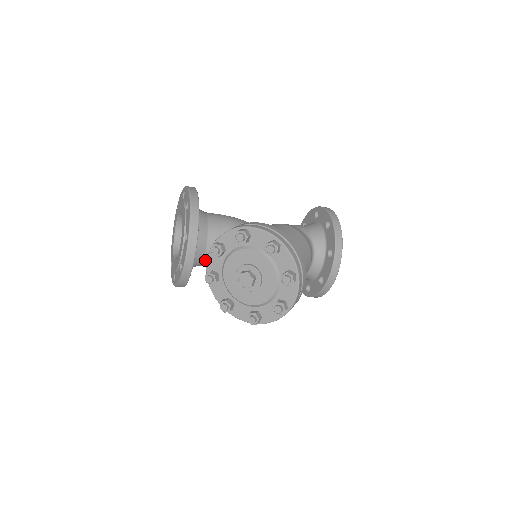
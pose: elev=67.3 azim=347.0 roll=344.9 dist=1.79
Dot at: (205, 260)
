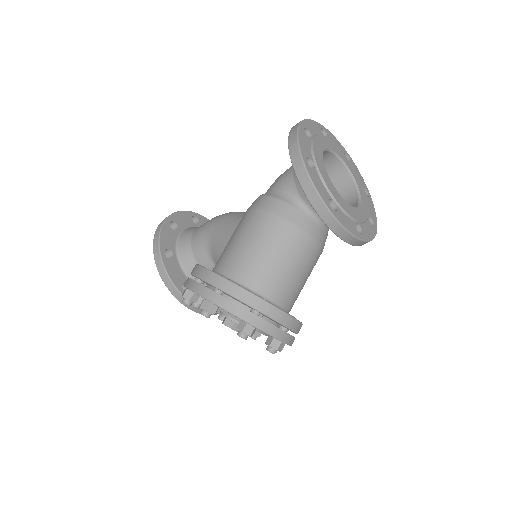
Dot at: occluded
